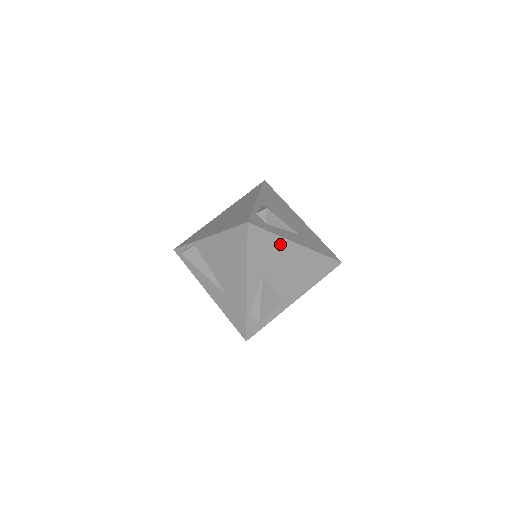
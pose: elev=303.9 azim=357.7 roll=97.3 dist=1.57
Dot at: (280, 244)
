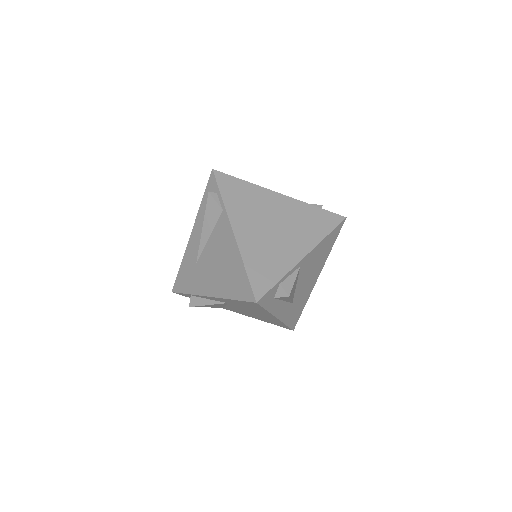
Dot at: (264, 312)
